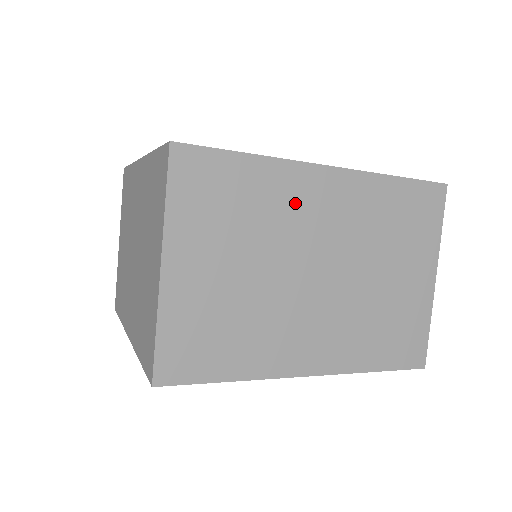
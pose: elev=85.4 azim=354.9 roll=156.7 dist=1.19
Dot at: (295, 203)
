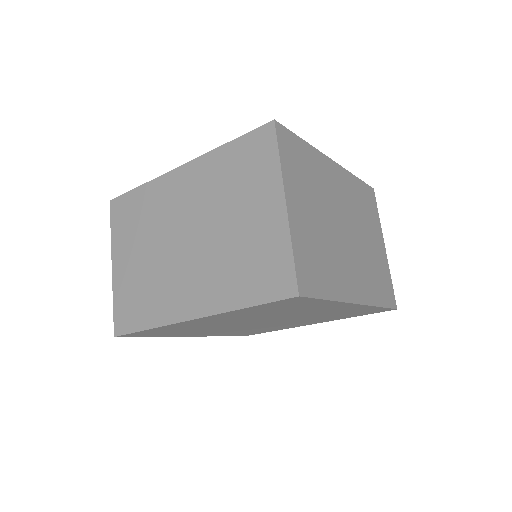
Dot at: (166, 200)
